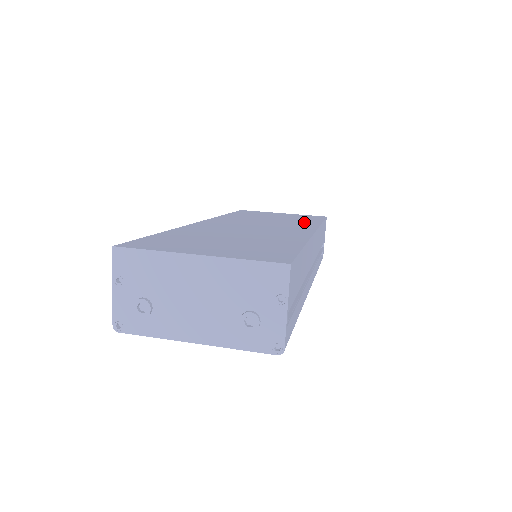
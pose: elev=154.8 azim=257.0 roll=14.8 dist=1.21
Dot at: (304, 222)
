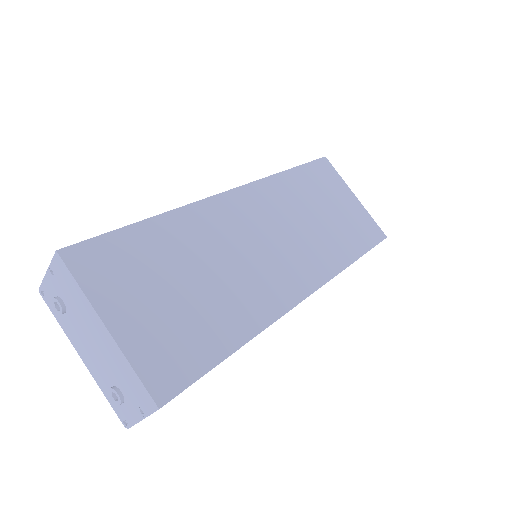
Dot at: (336, 251)
